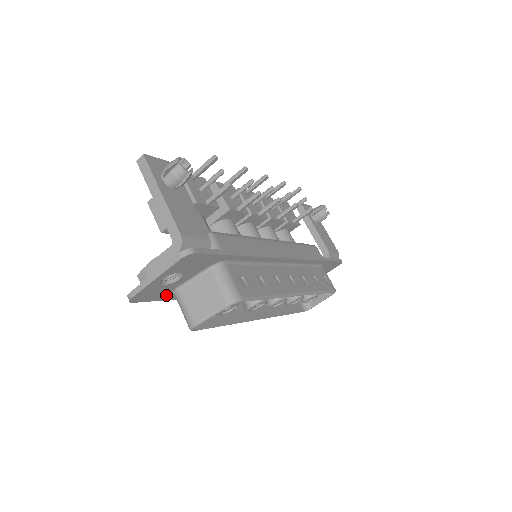
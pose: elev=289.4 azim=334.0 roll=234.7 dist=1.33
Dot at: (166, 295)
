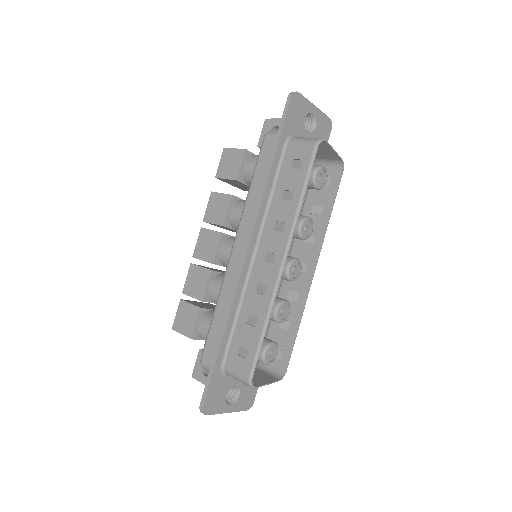
Dot at: (288, 131)
